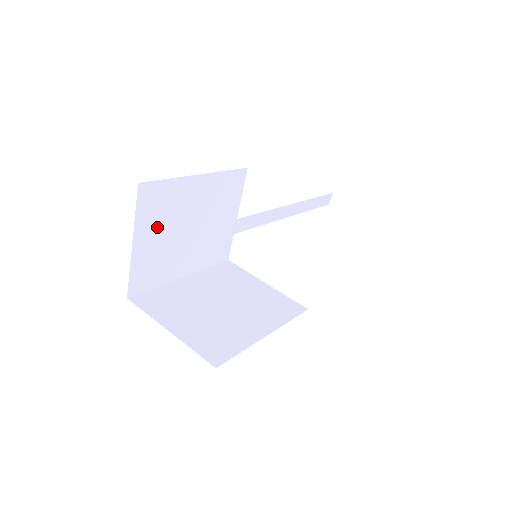
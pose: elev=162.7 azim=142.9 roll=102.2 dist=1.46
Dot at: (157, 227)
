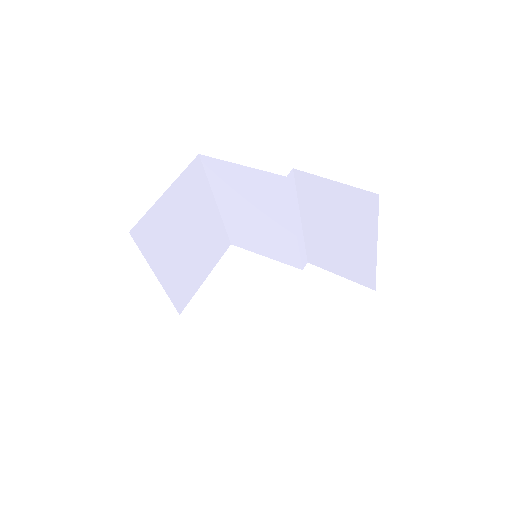
Dot at: (181, 203)
